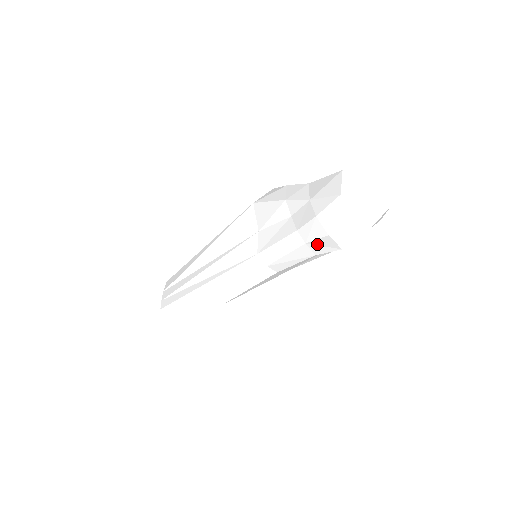
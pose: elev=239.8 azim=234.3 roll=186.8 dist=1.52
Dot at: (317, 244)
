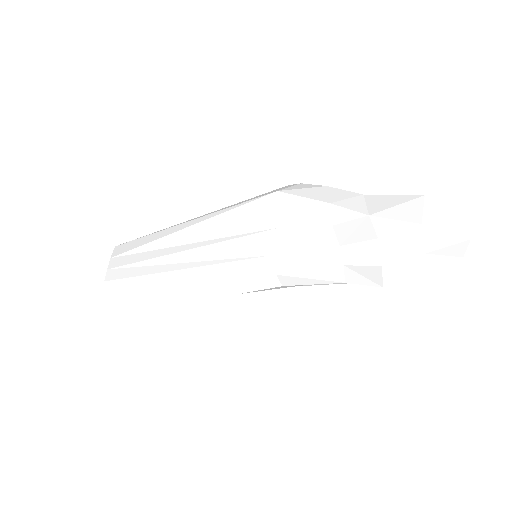
Dot at: (357, 271)
